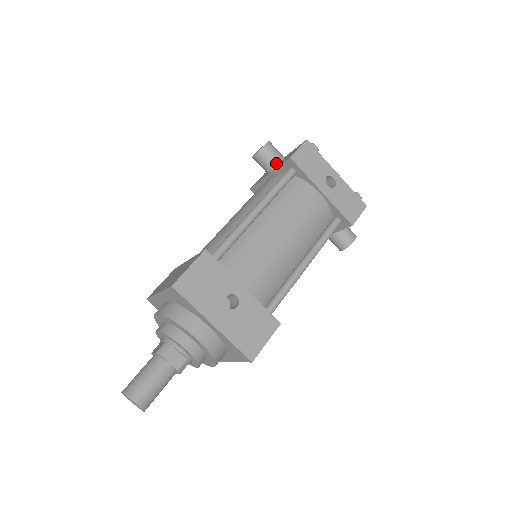
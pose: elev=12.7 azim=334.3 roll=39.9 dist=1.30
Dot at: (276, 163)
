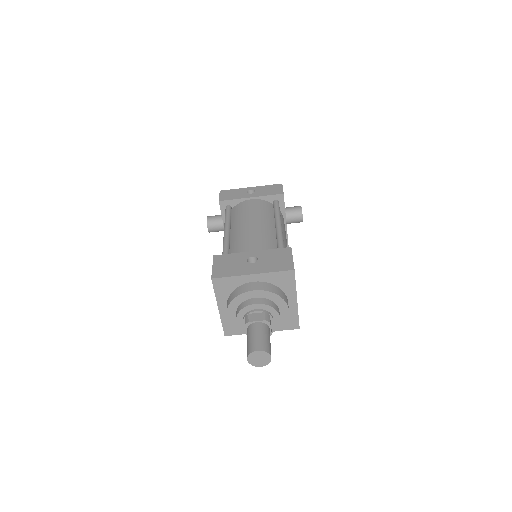
Dot at: (221, 219)
